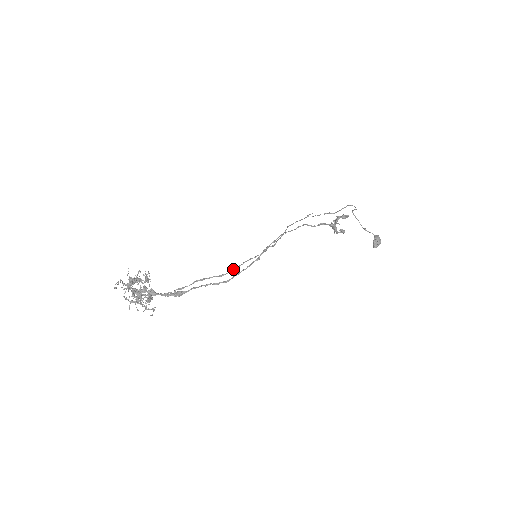
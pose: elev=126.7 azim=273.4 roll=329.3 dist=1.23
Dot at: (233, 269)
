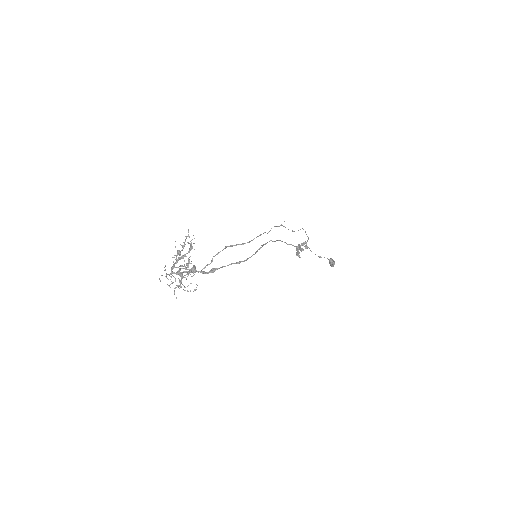
Dot at: (249, 241)
